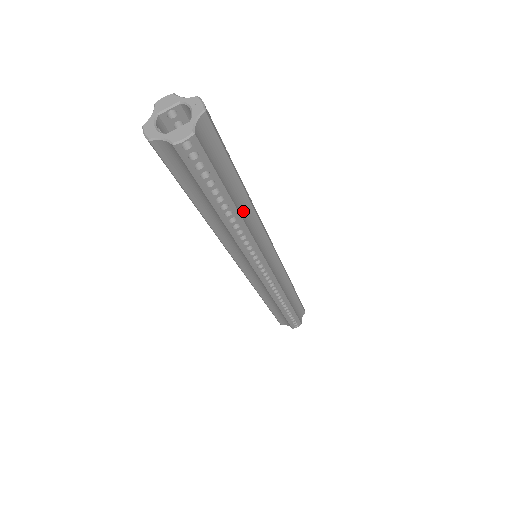
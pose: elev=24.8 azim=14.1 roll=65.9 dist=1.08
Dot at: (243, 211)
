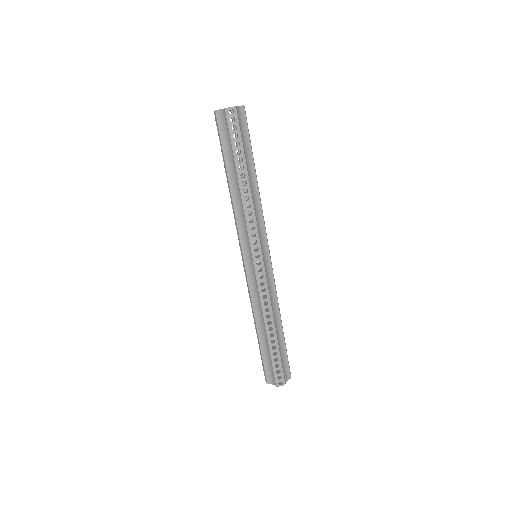
Dot at: (252, 187)
